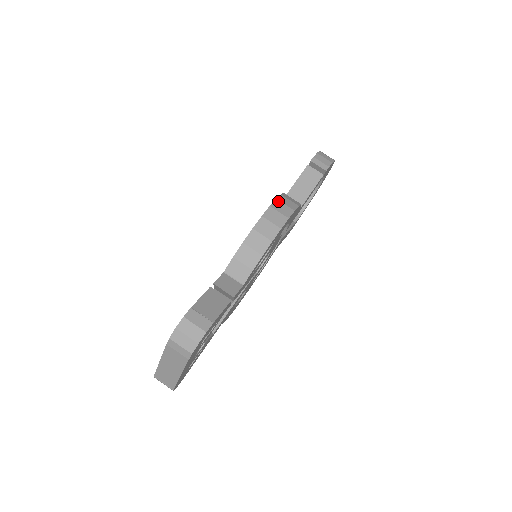
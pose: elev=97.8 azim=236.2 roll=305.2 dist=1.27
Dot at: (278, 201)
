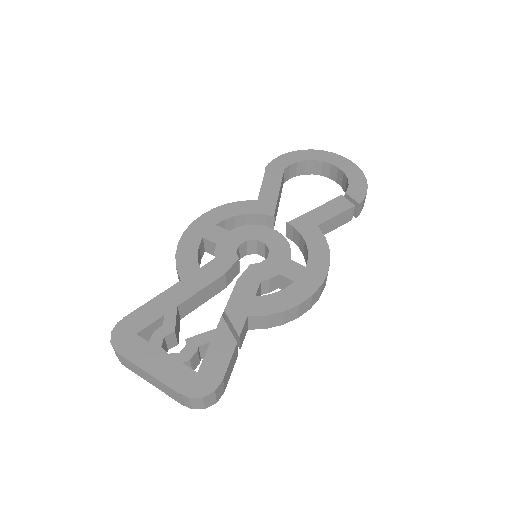
Dot at: occluded
